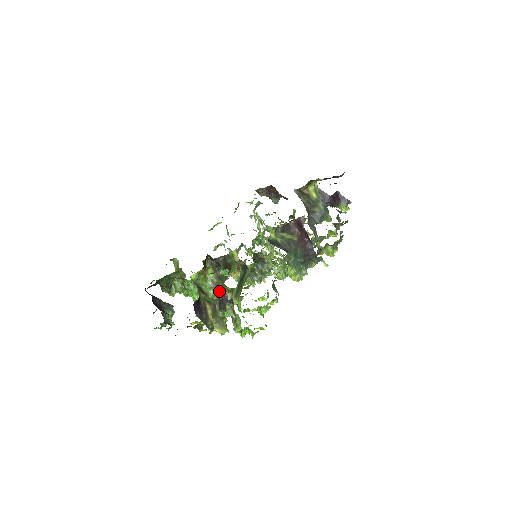
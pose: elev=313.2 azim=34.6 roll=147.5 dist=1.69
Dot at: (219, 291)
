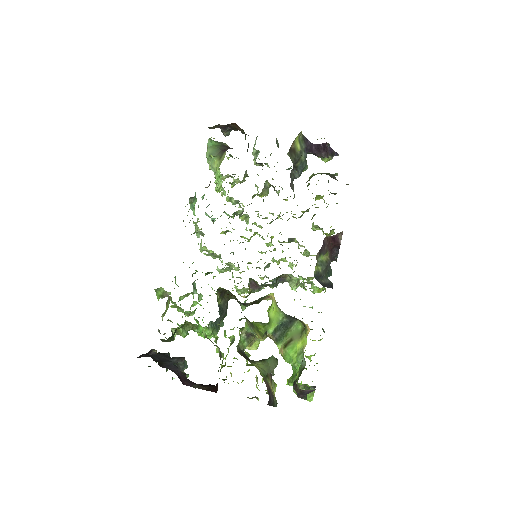
Dot at: (252, 339)
